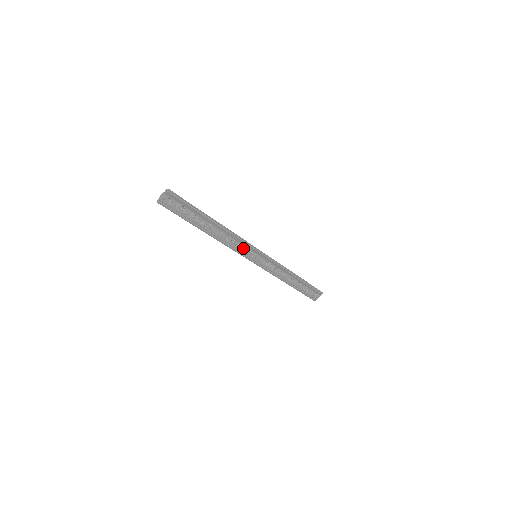
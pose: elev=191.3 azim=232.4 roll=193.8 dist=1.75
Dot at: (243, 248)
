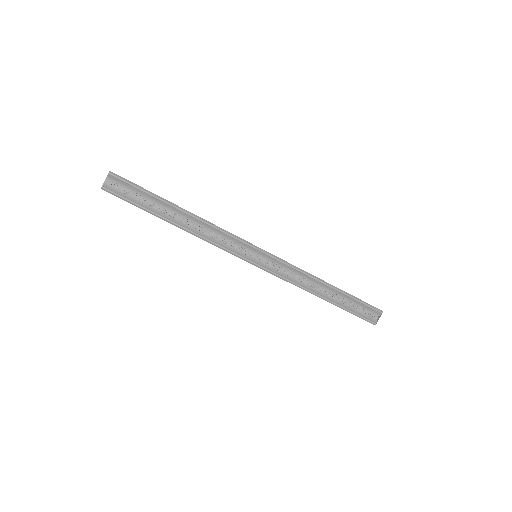
Dot at: (234, 246)
